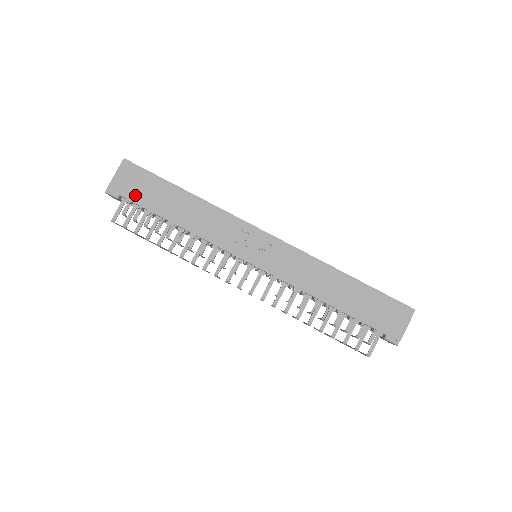
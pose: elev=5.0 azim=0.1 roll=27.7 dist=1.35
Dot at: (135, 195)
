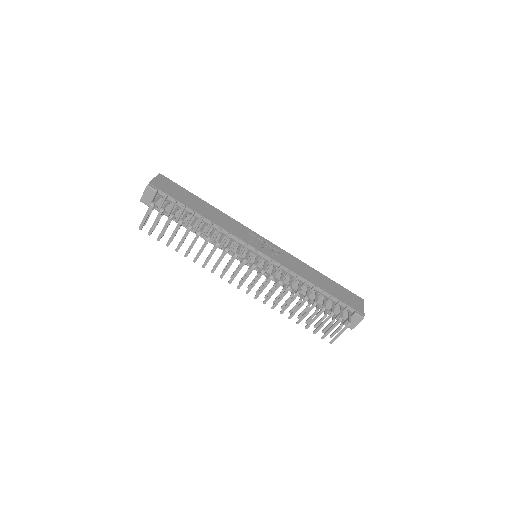
Dot at: (171, 193)
